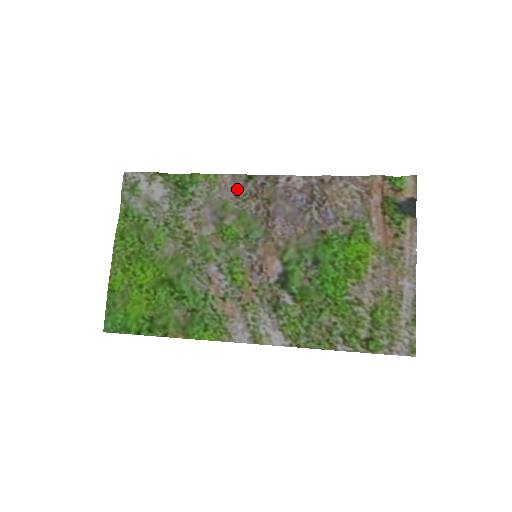
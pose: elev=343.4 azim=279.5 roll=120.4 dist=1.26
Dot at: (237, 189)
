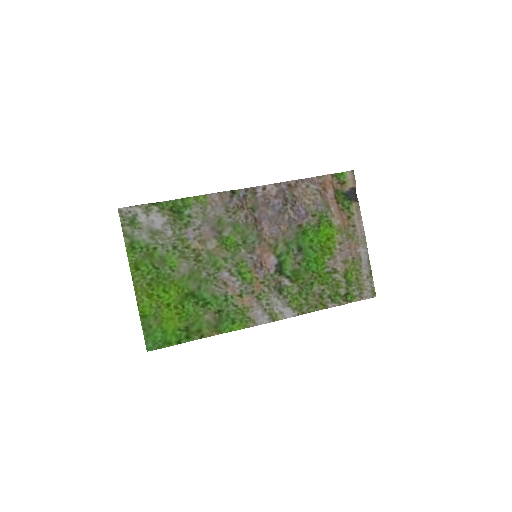
Dot at: (226, 205)
